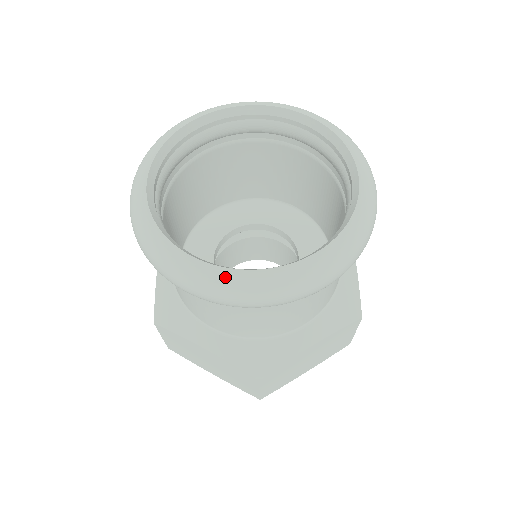
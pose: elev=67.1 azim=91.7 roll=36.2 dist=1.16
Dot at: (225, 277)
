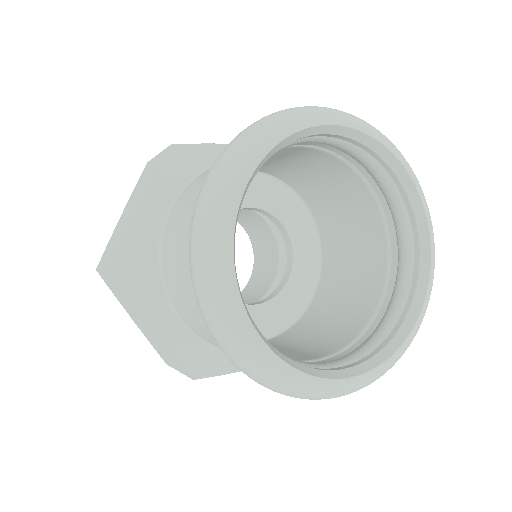
Dot at: (276, 368)
